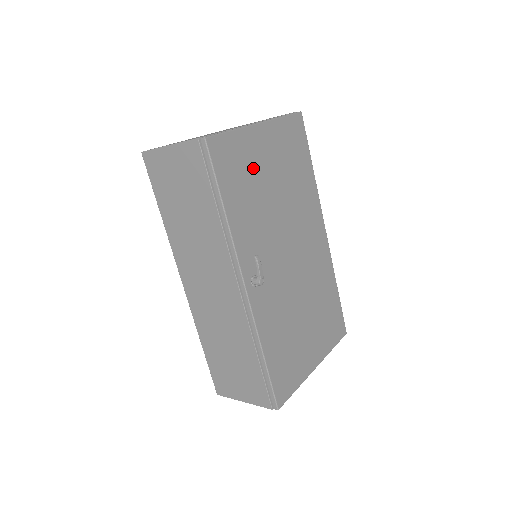
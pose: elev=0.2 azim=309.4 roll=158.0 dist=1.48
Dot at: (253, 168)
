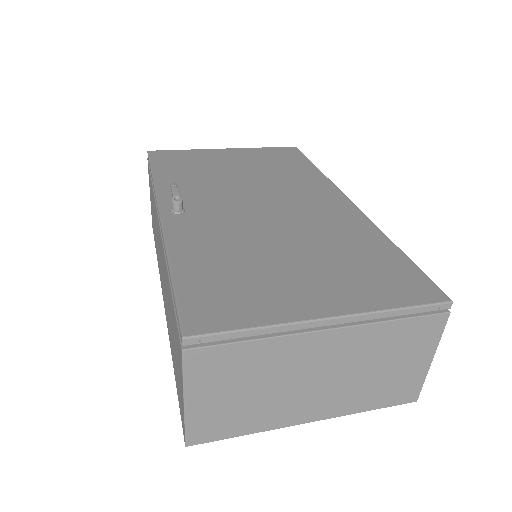
Dot at: (207, 163)
